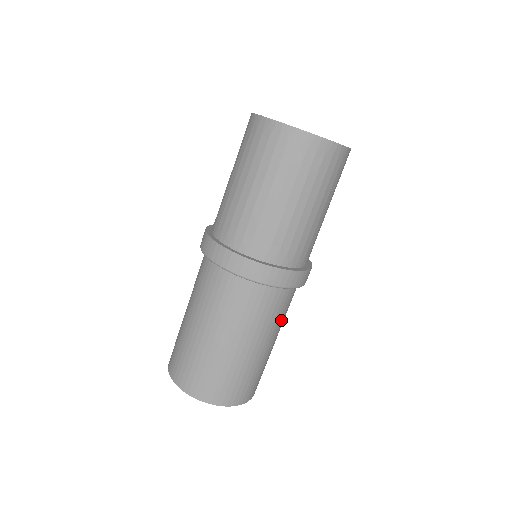
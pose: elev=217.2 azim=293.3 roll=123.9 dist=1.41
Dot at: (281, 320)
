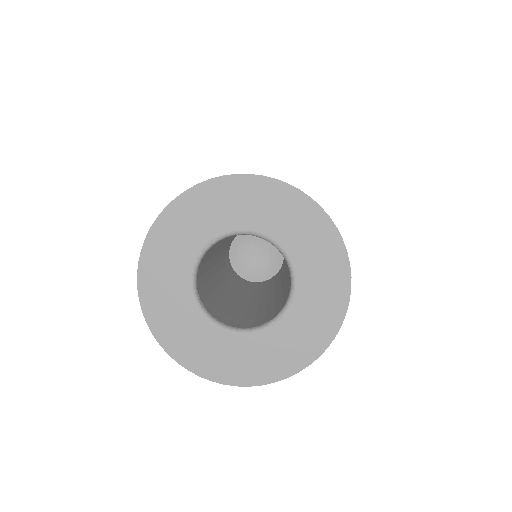
Dot at: occluded
